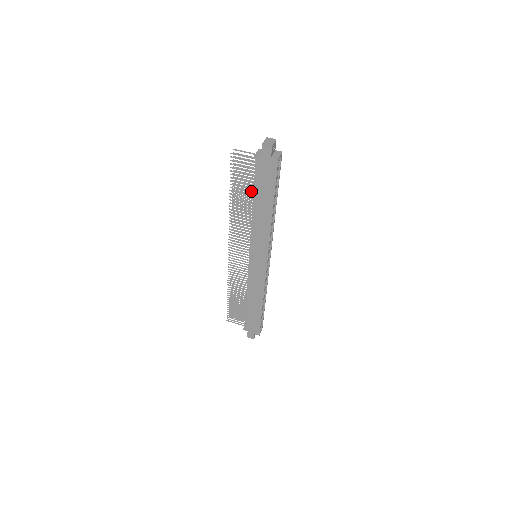
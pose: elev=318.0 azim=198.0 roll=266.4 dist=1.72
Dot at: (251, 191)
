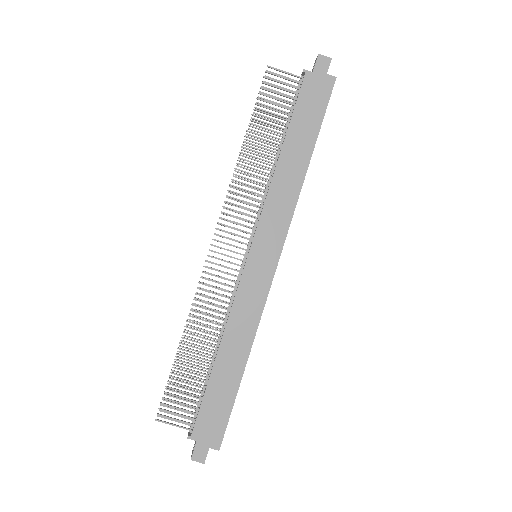
Dot at: (275, 137)
